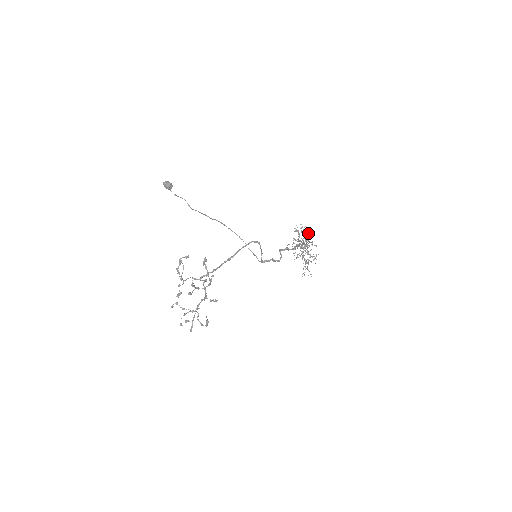
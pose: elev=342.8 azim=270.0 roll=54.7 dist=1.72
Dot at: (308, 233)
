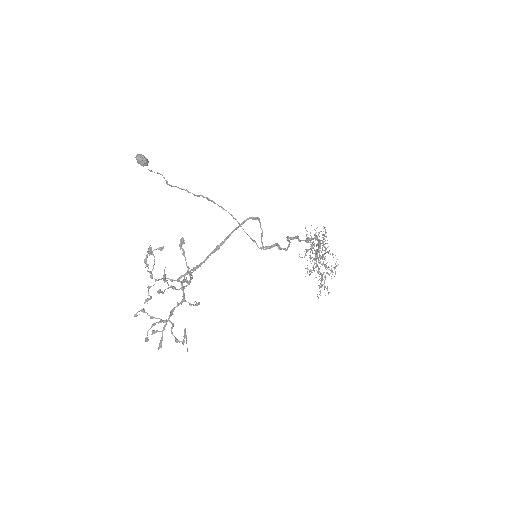
Dot at: occluded
